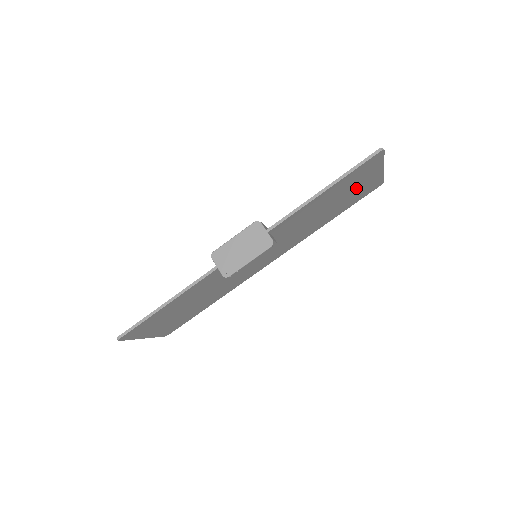
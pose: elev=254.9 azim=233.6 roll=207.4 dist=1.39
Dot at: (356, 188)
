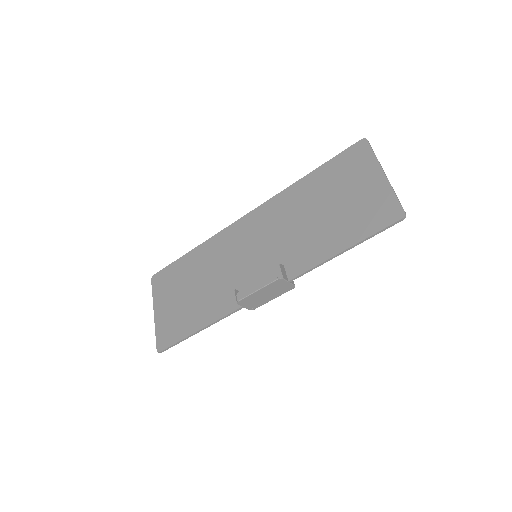
Dot at: (354, 191)
